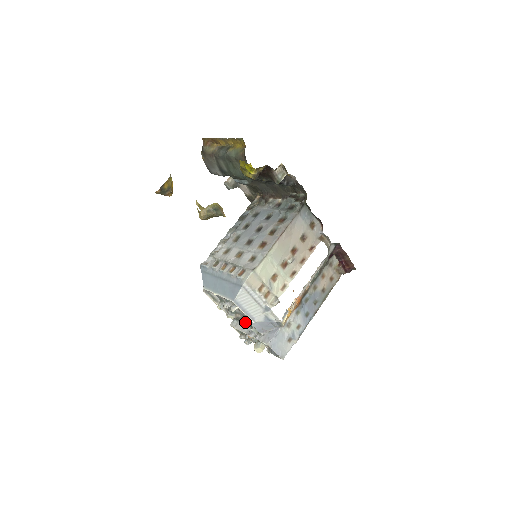
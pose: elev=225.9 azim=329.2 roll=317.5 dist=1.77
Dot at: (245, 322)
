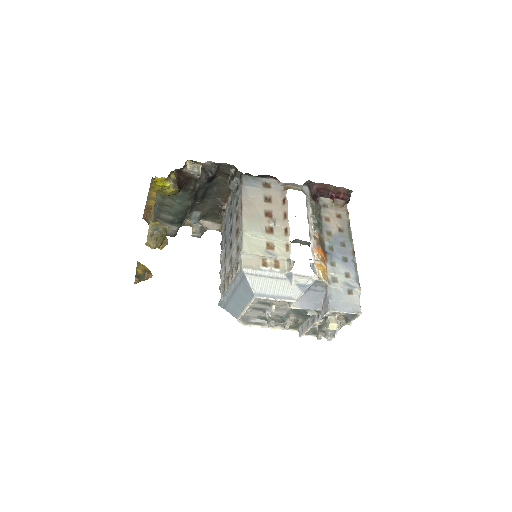
Dot at: (304, 318)
